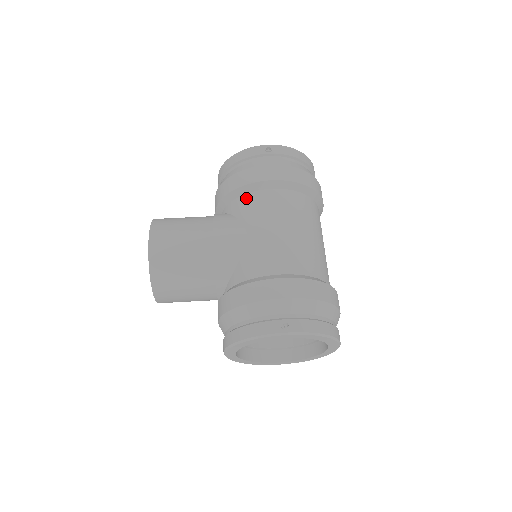
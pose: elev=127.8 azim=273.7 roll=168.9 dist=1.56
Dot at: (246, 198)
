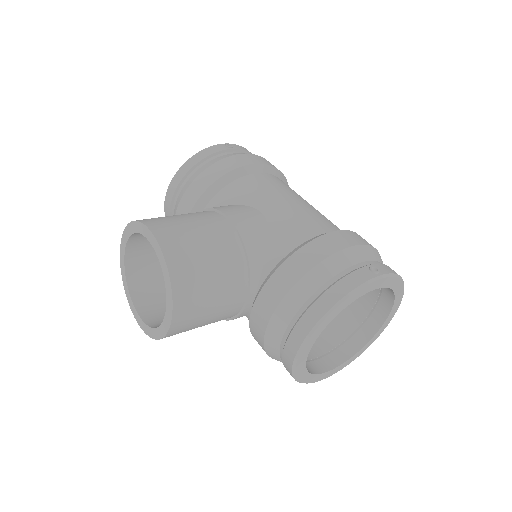
Dot at: (235, 185)
